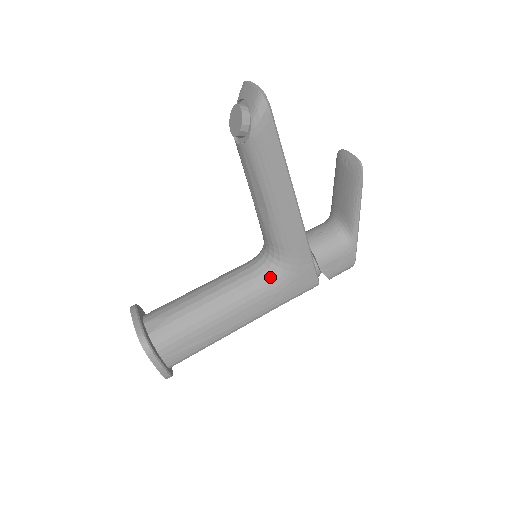
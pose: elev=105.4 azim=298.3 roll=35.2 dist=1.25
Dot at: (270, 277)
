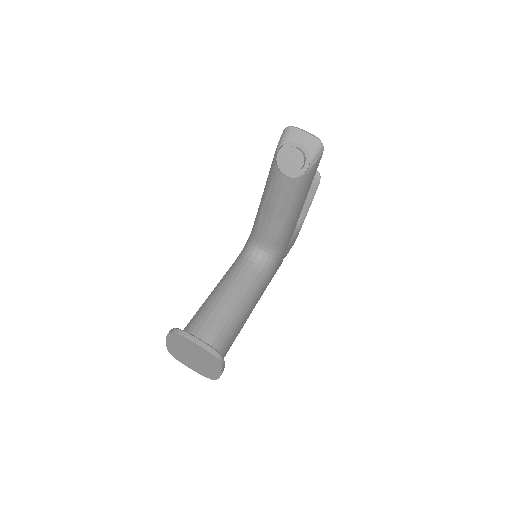
Dot at: (267, 270)
